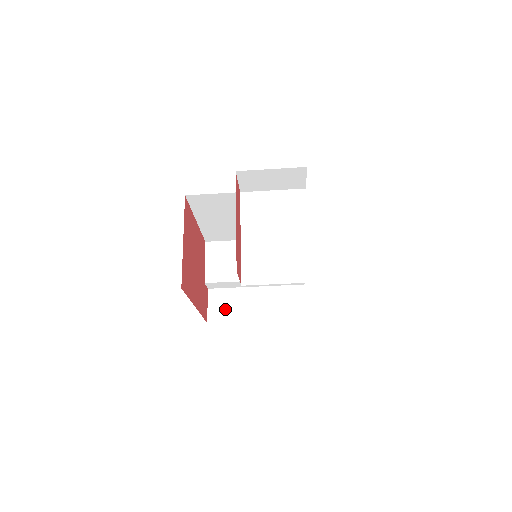
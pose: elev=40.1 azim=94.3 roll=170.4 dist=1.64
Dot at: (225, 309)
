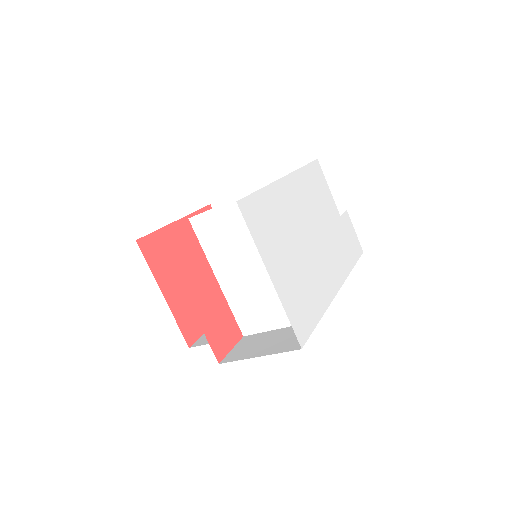
Dot at: occluded
